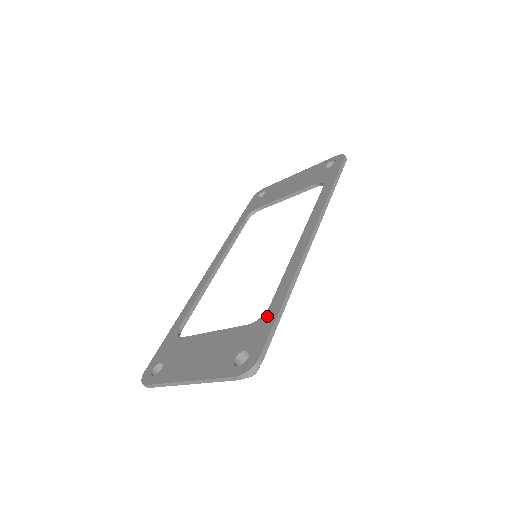
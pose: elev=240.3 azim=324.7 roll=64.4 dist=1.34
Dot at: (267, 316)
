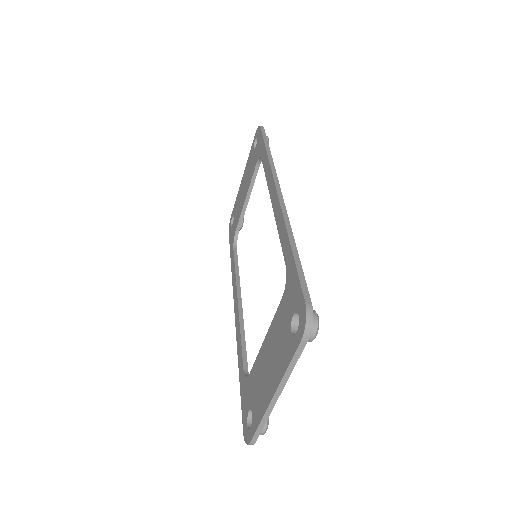
Dot at: (289, 273)
